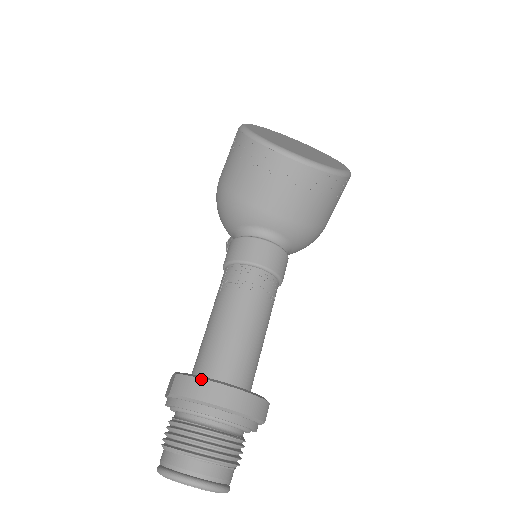
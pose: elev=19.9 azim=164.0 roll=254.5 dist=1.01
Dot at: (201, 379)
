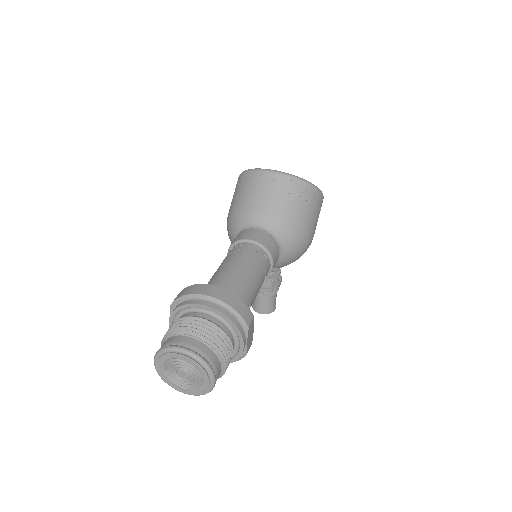
Dot at: (193, 285)
